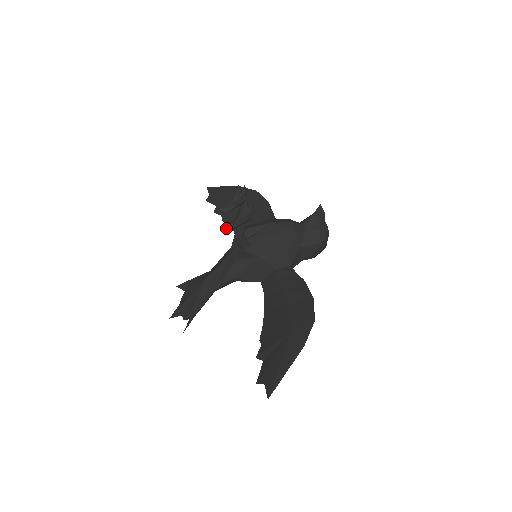
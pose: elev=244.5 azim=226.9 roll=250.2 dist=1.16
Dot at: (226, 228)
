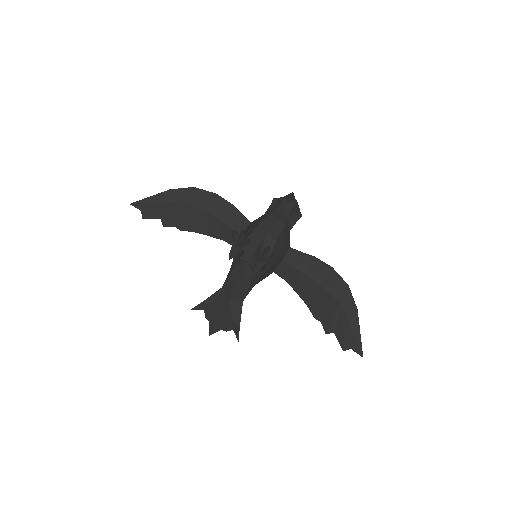
Dot at: (252, 273)
